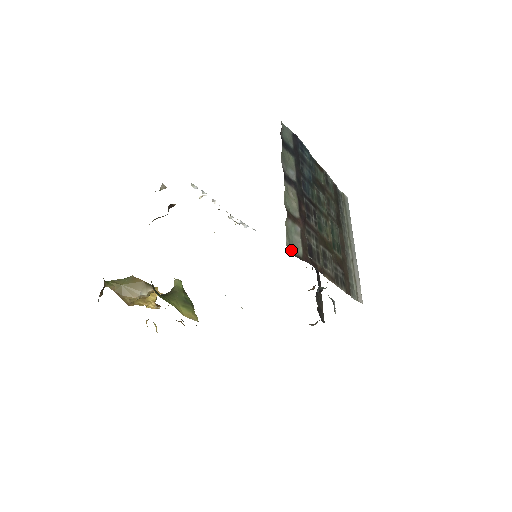
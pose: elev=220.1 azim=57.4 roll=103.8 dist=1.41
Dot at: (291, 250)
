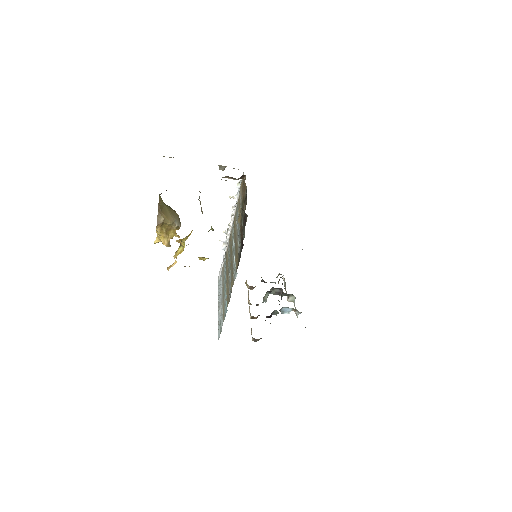
Dot at: occluded
